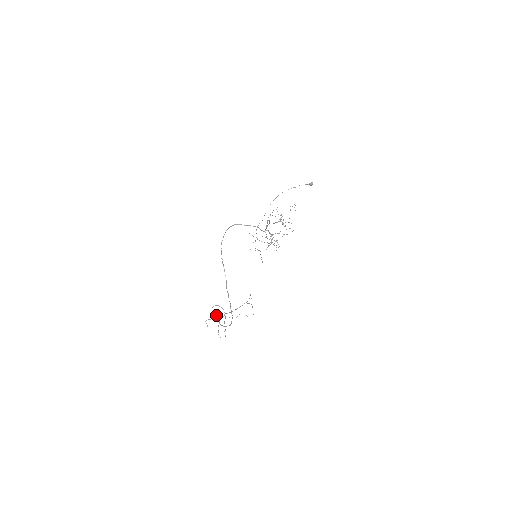
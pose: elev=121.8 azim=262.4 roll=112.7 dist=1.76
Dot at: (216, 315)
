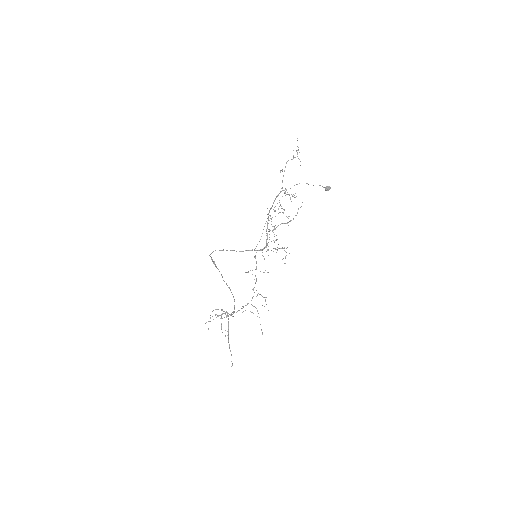
Dot at: occluded
